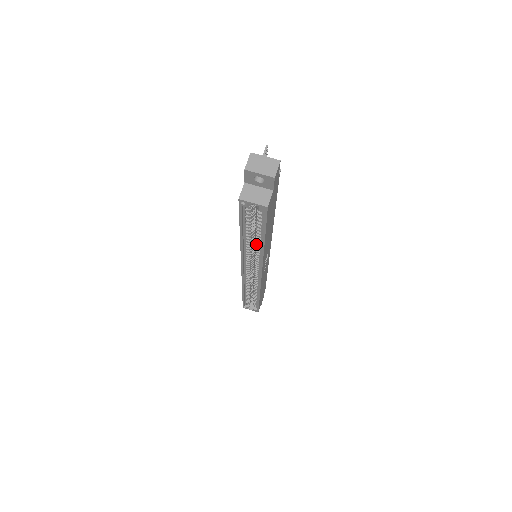
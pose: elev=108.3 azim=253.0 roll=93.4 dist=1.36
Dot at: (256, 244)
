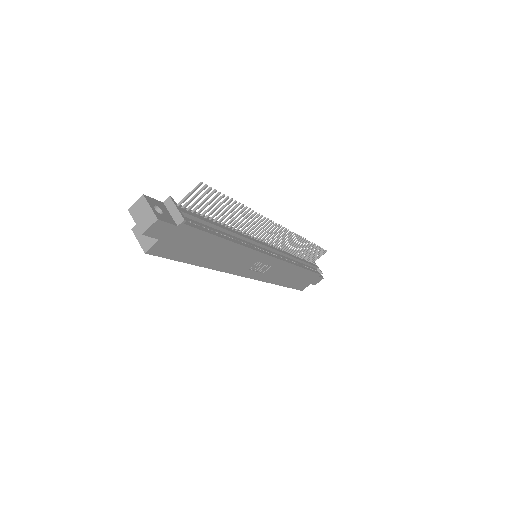
Dot at: occluded
